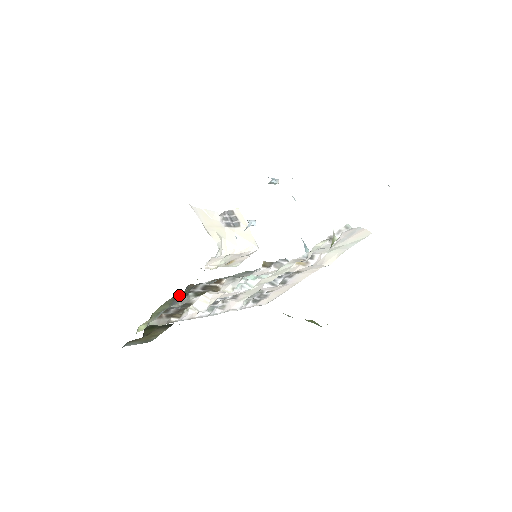
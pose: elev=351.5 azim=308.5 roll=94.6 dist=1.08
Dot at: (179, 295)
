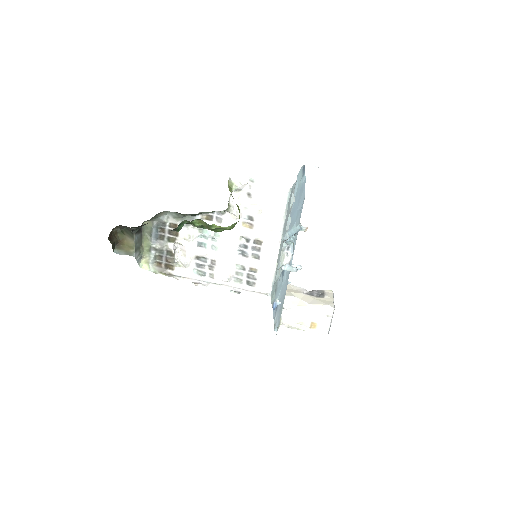
Dot at: (148, 228)
